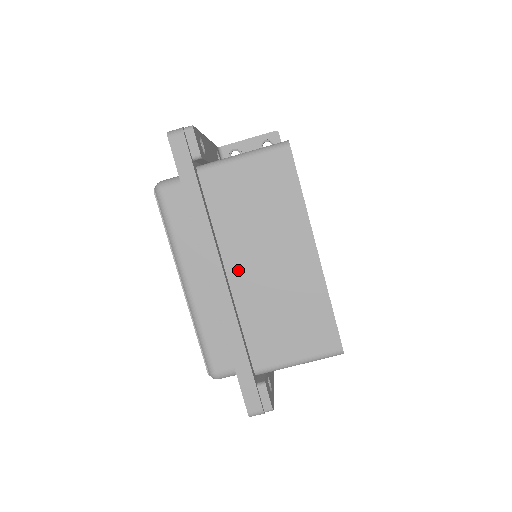
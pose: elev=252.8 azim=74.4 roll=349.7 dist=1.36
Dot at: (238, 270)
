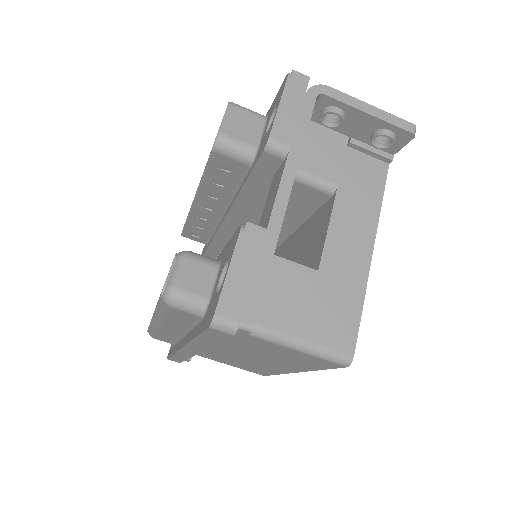
Dot at: (215, 347)
